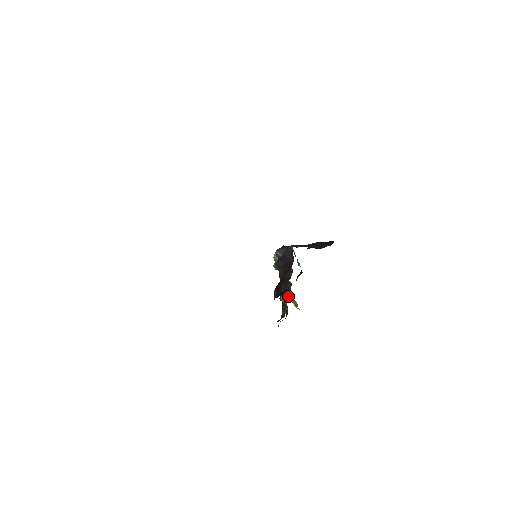
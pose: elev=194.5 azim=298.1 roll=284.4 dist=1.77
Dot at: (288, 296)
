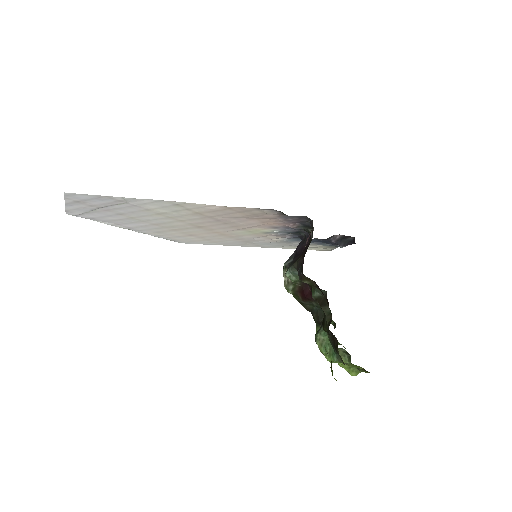
Dot at: occluded
